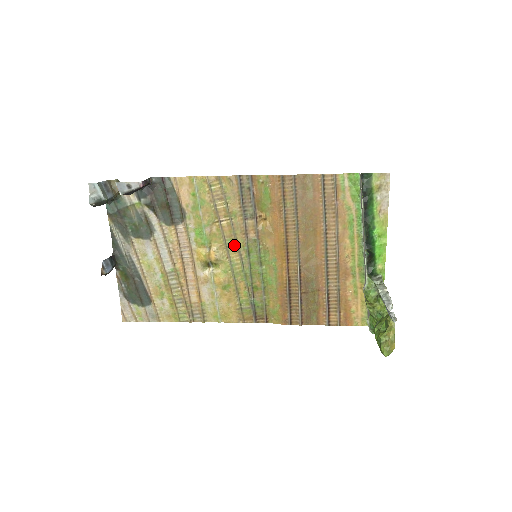
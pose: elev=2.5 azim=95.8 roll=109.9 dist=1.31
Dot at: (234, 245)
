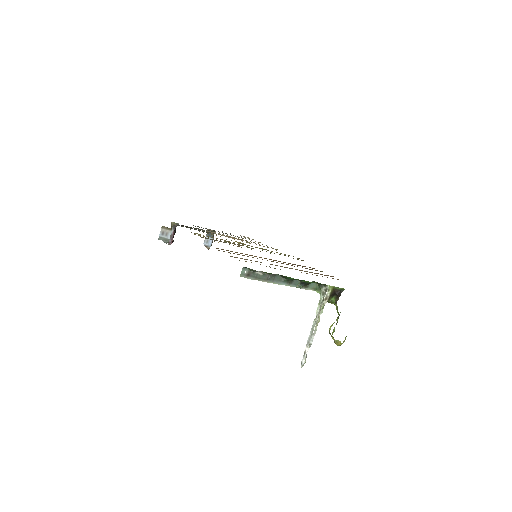
Dot at: occluded
